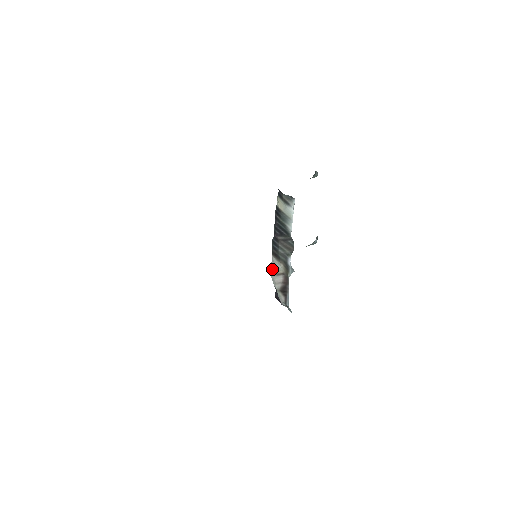
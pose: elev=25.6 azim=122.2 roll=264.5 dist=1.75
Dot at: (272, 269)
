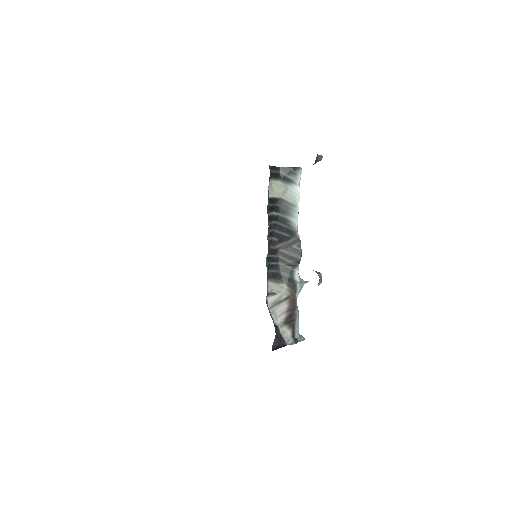
Dot at: (270, 298)
